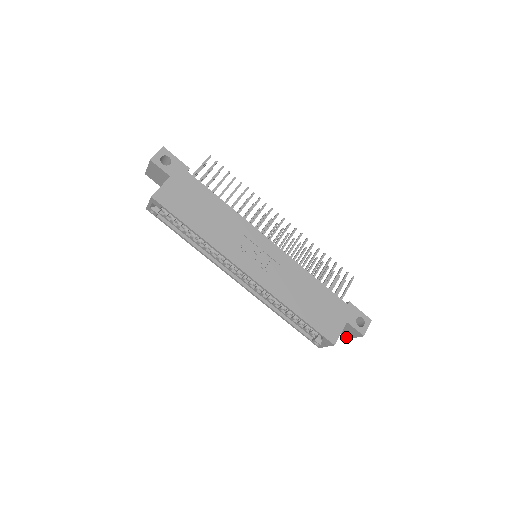
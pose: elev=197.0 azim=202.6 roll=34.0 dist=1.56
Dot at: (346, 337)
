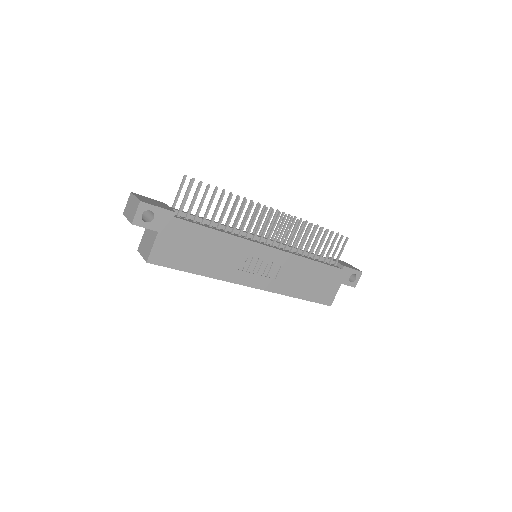
Dot at: occluded
